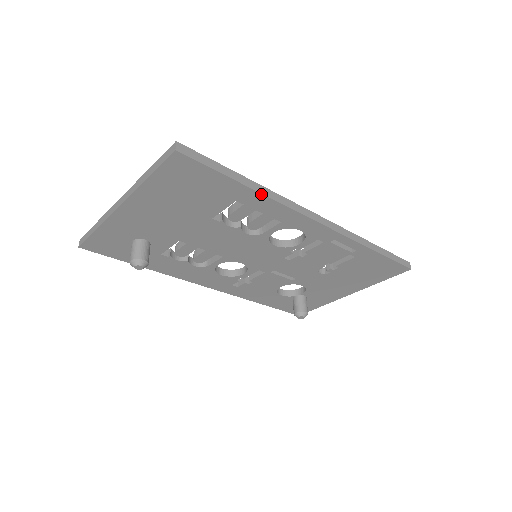
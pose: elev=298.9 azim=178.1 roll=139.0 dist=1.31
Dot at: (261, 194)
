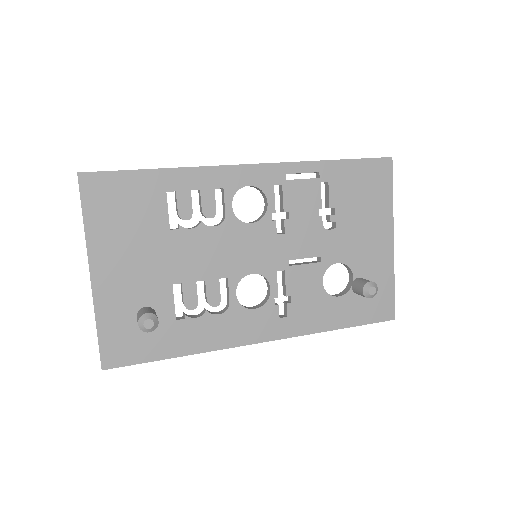
Dot at: (176, 169)
